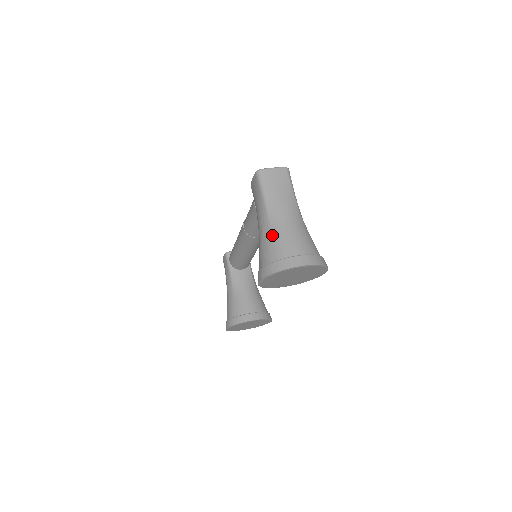
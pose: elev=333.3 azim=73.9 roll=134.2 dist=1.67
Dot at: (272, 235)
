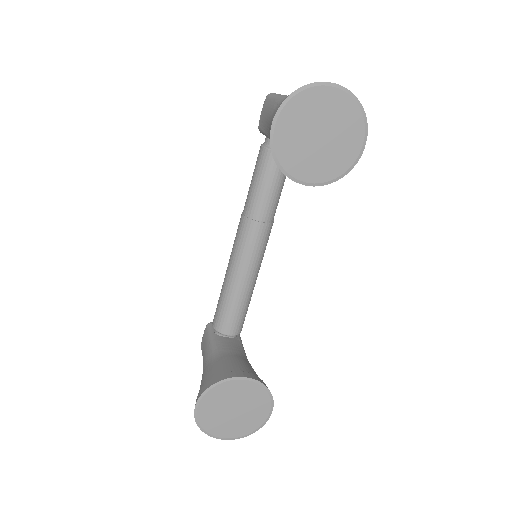
Dot at: occluded
